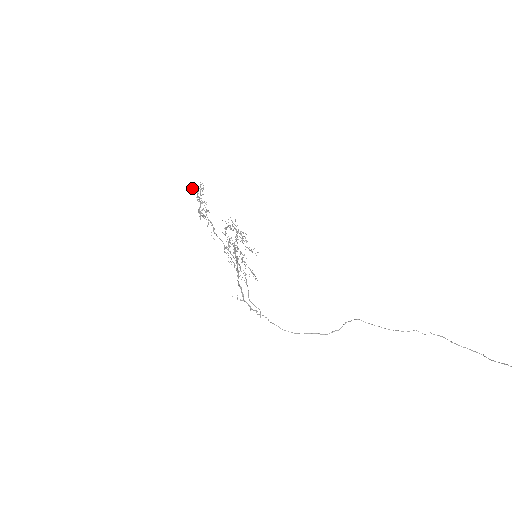
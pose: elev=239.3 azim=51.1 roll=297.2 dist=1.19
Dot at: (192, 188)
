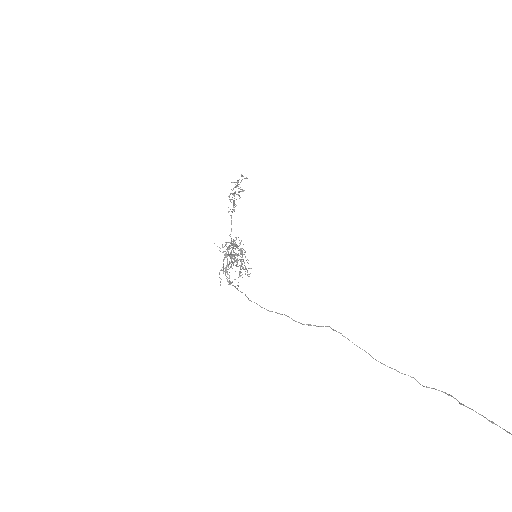
Dot at: (236, 182)
